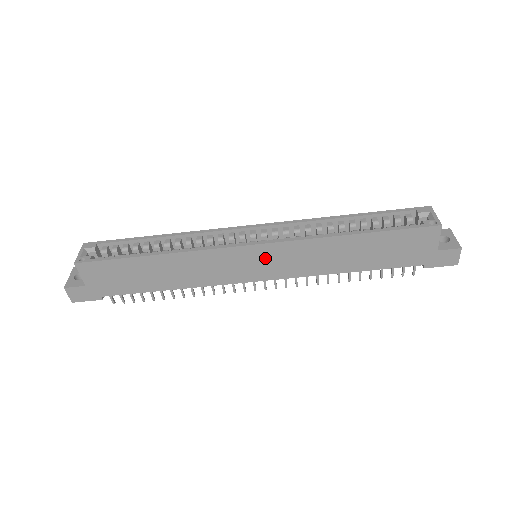
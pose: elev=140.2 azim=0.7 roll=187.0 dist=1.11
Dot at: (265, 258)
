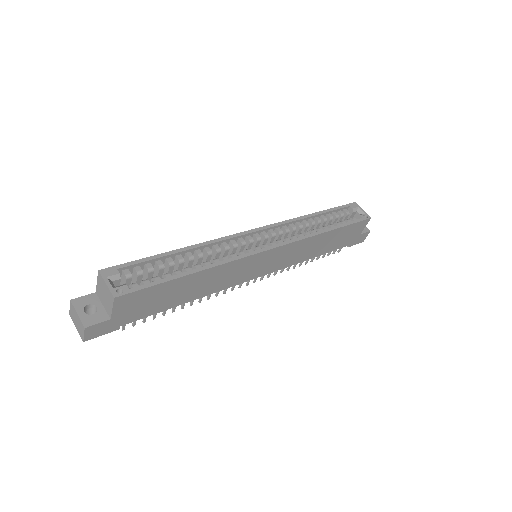
Dot at: (272, 258)
